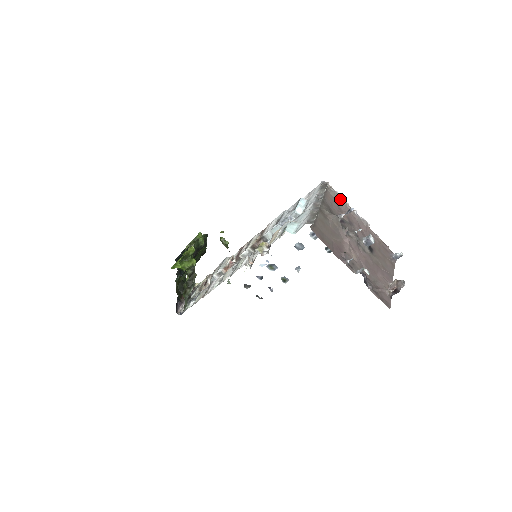
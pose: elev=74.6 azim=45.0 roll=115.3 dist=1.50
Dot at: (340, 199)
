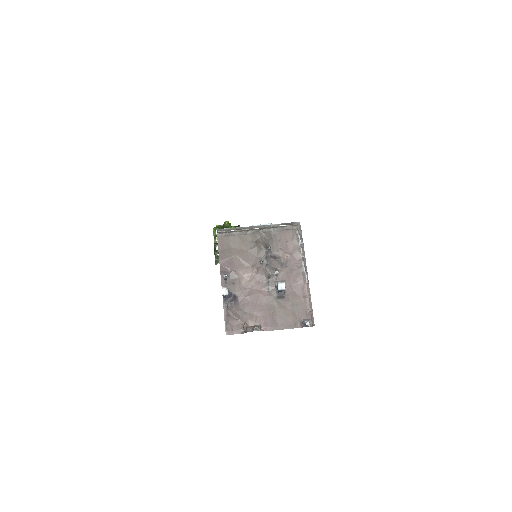
Dot at: (298, 244)
